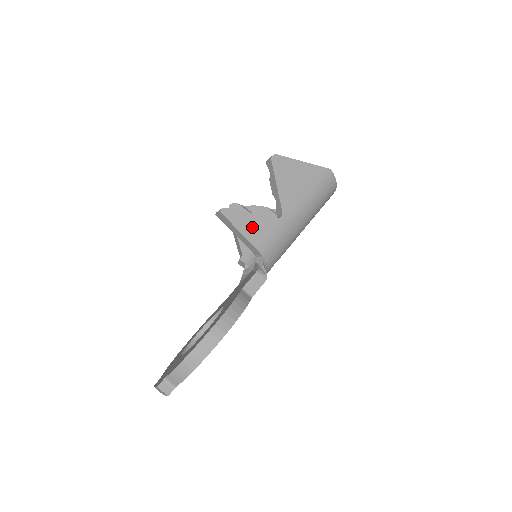
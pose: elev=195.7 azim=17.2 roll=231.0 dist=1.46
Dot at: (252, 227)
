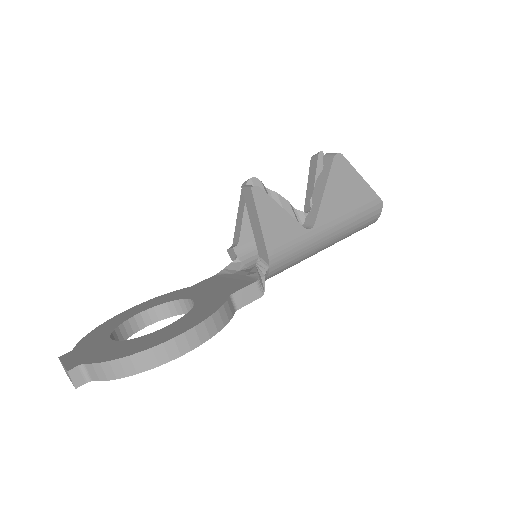
Dot at: (276, 225)
